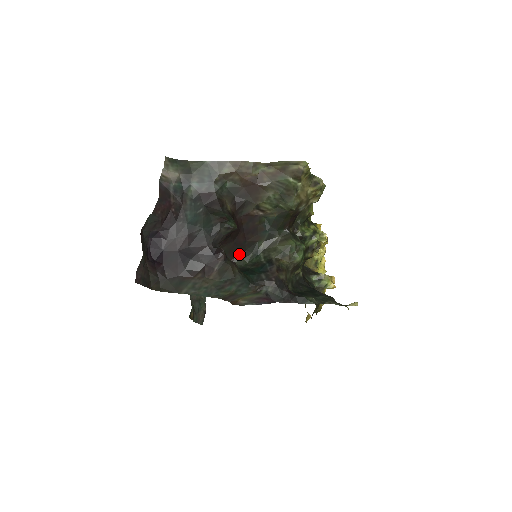
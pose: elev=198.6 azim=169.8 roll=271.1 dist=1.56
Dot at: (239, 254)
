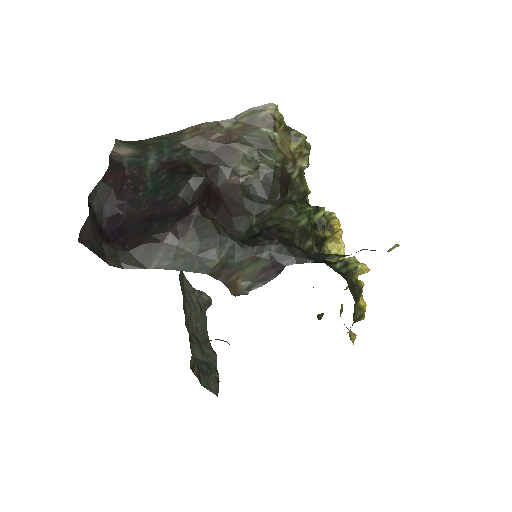
Dot at: occluded
